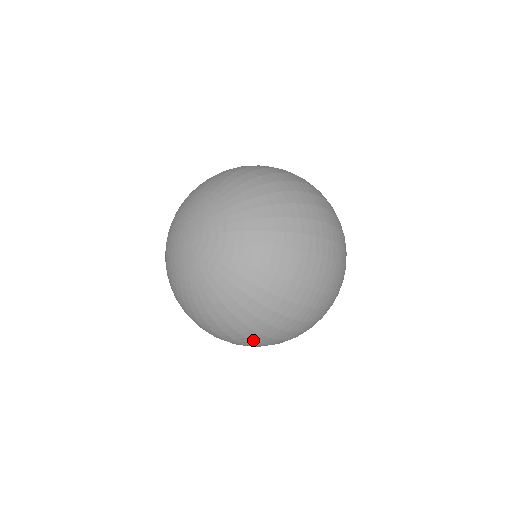
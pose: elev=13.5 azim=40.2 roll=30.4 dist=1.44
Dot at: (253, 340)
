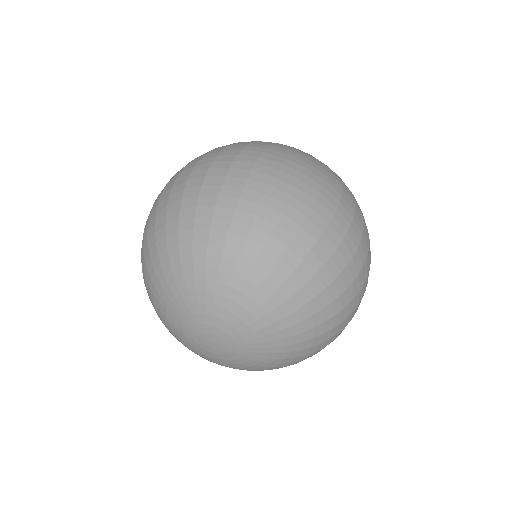
Dot at: occluded
